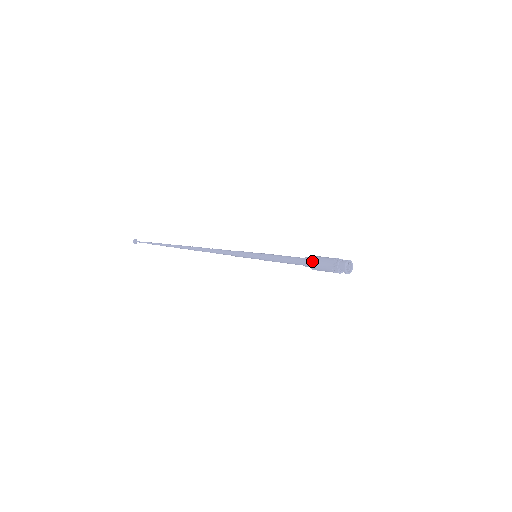
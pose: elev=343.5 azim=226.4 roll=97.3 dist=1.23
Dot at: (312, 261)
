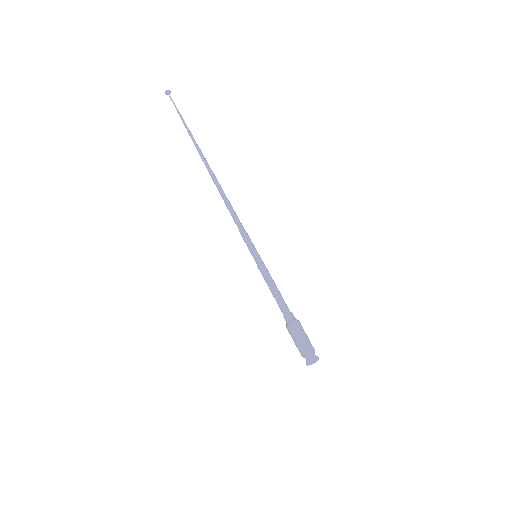
Dot at: (288, 328)
